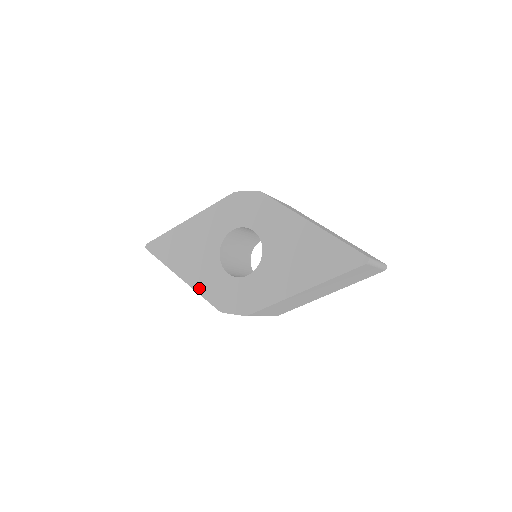
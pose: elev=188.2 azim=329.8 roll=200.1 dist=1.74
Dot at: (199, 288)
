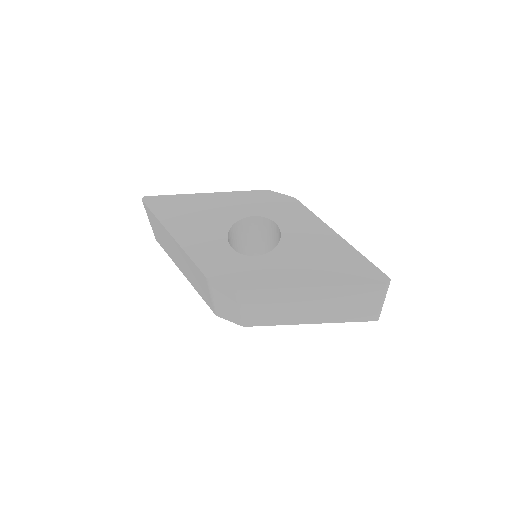
Dot at: (191, 250)
